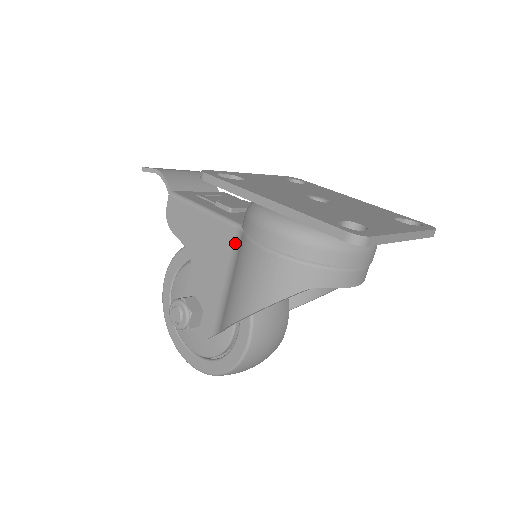
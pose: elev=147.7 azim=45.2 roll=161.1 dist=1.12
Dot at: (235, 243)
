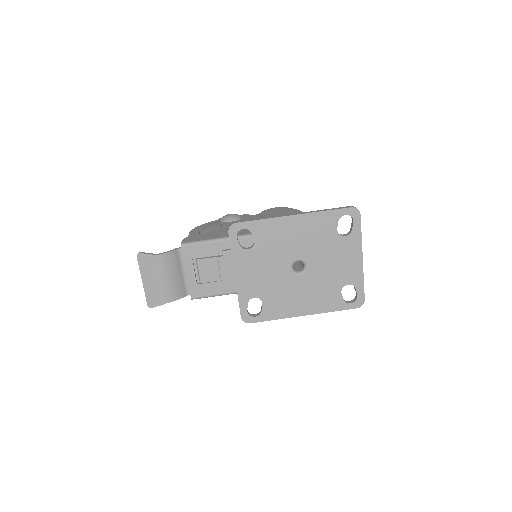
Dot at: occluded
